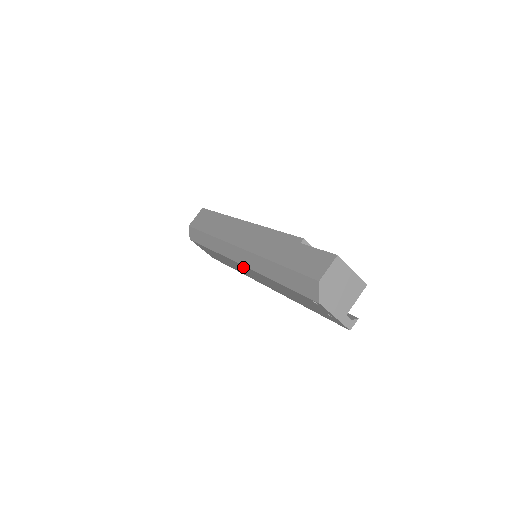
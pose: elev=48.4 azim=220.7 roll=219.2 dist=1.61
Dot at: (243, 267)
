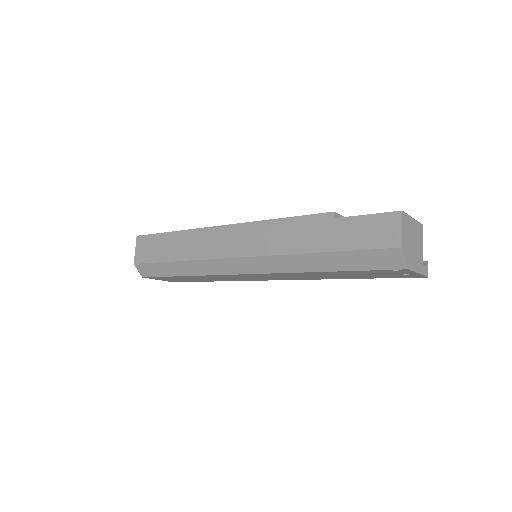
Dot at: (252, 275)
